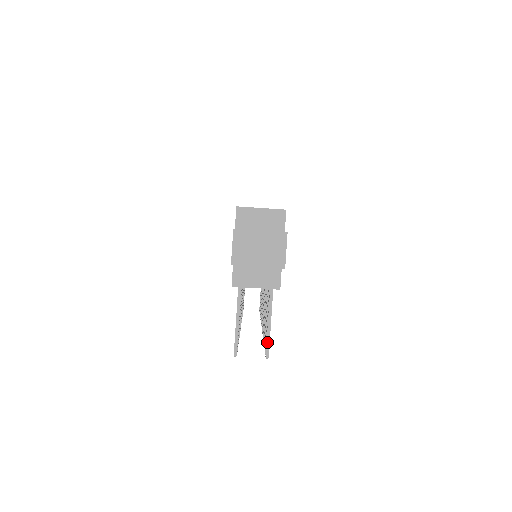
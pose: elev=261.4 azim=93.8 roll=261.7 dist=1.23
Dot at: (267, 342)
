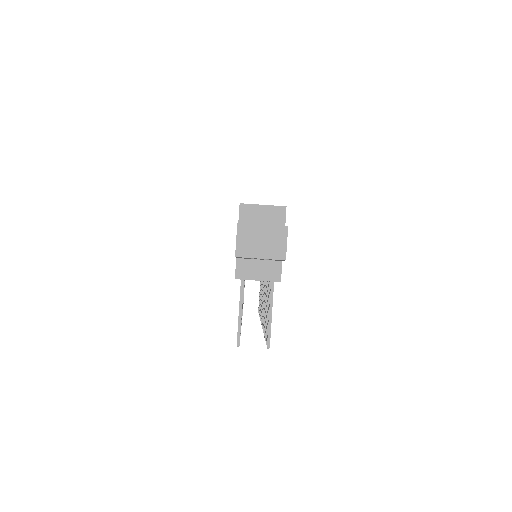
Dot at: (268, 333)
